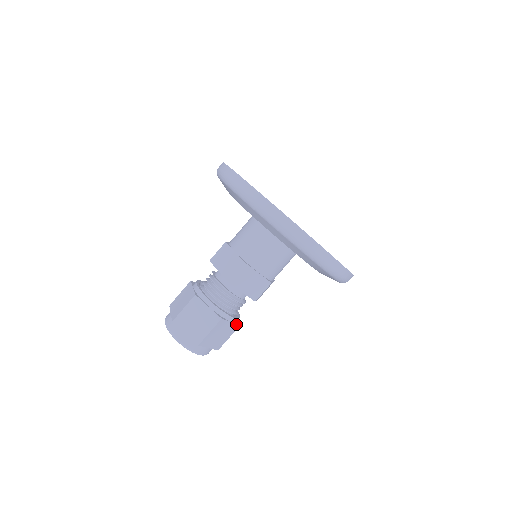
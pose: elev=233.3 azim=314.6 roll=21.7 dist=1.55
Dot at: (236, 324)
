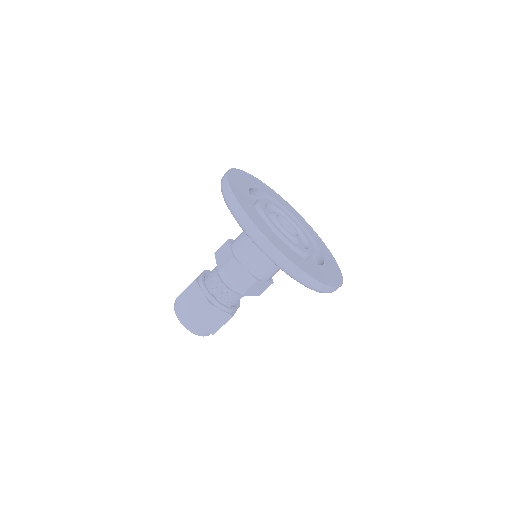
Dot at: occluded
